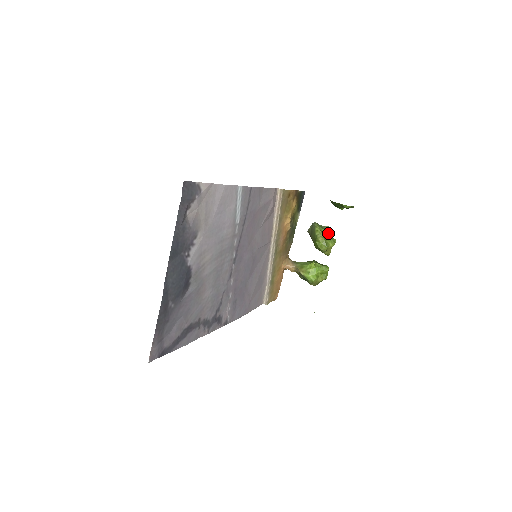
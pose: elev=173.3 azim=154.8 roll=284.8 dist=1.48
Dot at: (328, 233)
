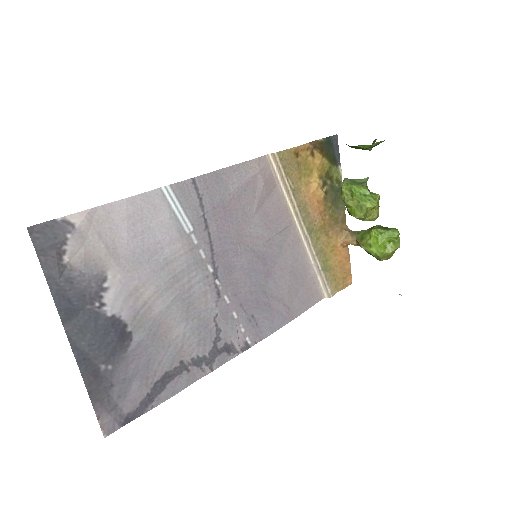
Dot at: (363, 190)
